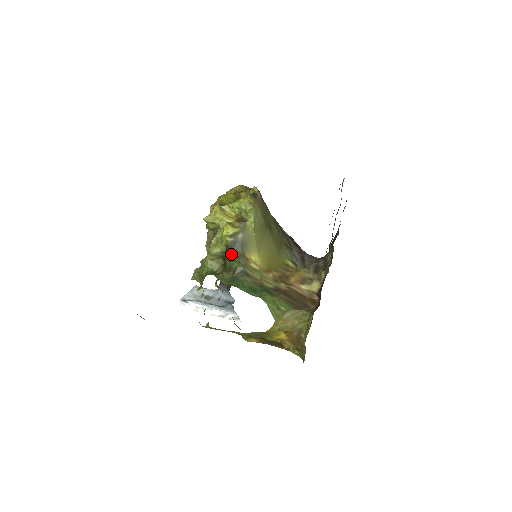
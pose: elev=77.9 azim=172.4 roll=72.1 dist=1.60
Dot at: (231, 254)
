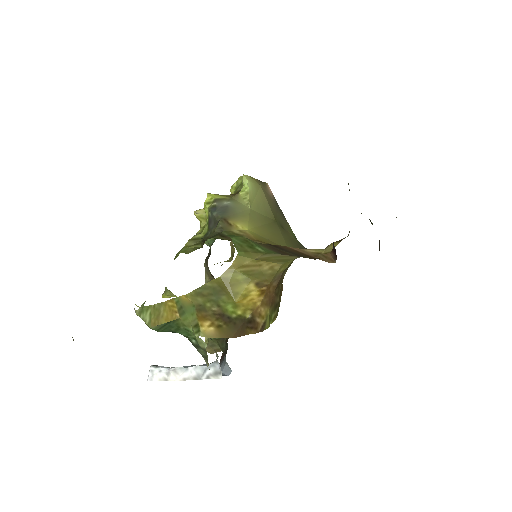
Dot at: (212, 230)
